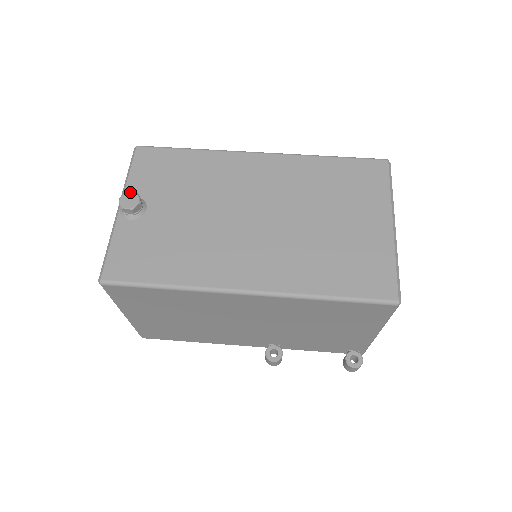
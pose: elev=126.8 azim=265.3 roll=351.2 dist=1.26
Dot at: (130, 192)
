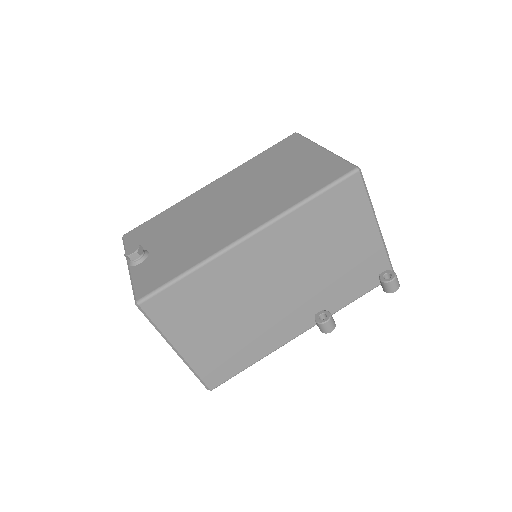
Dot at: (130, 246)
